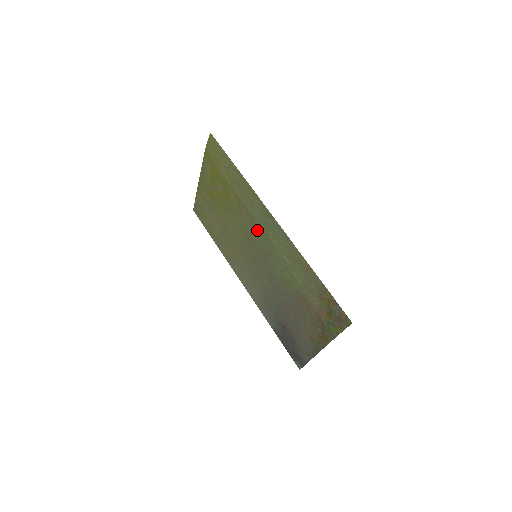
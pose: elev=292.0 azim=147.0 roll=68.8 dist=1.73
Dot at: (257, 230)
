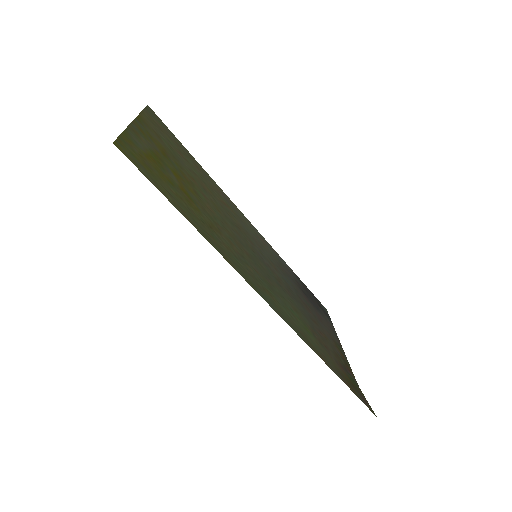
Dot at: (248, 267)
